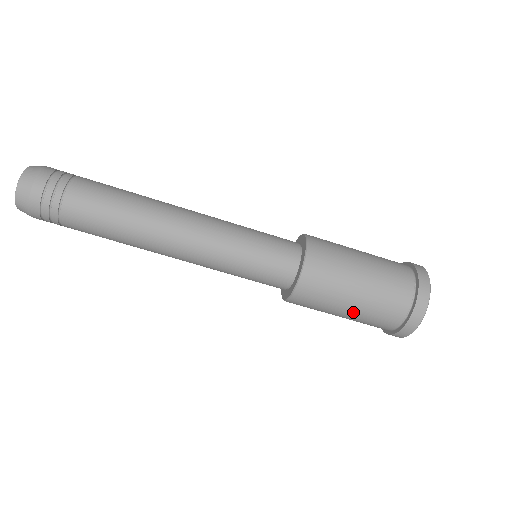
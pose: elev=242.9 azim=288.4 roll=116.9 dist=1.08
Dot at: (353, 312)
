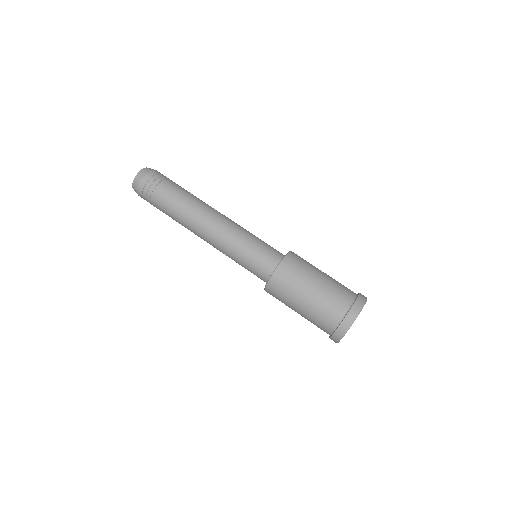
Dot at: (302, 312)
